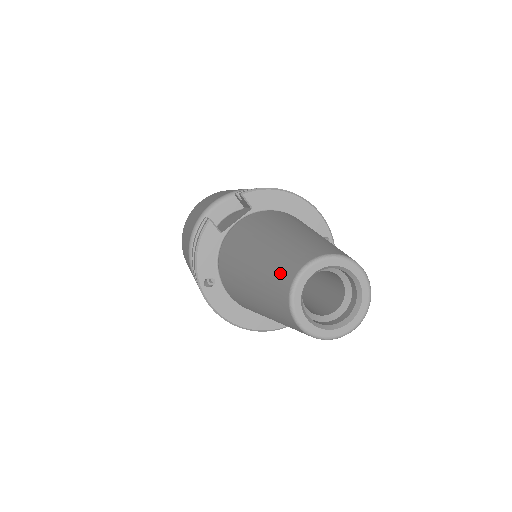
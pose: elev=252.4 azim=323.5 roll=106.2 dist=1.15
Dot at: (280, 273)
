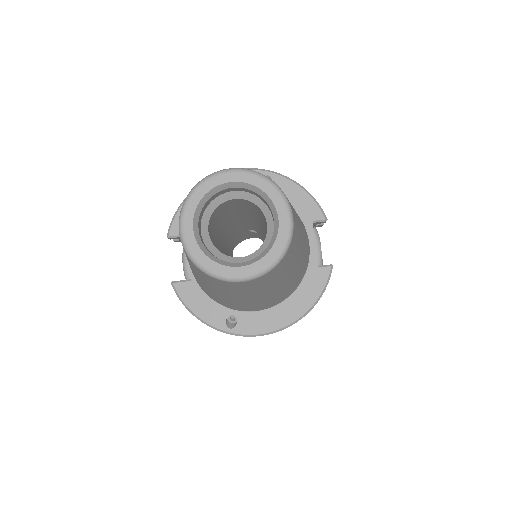
Dot at: occluded
